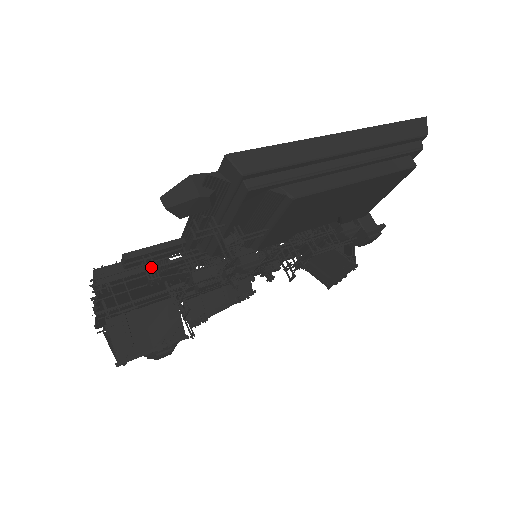
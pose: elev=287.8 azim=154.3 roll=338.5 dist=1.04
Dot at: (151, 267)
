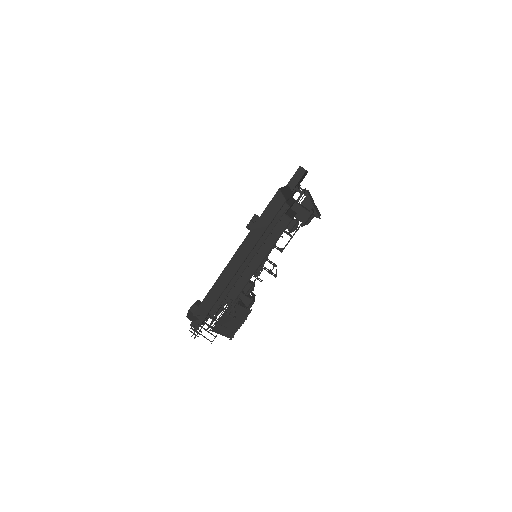
Dot at: occluded
